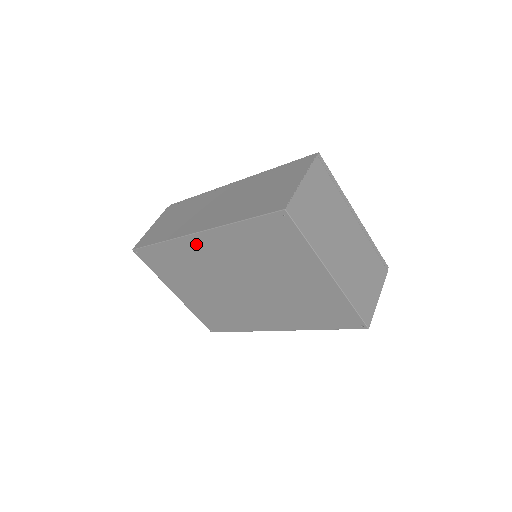
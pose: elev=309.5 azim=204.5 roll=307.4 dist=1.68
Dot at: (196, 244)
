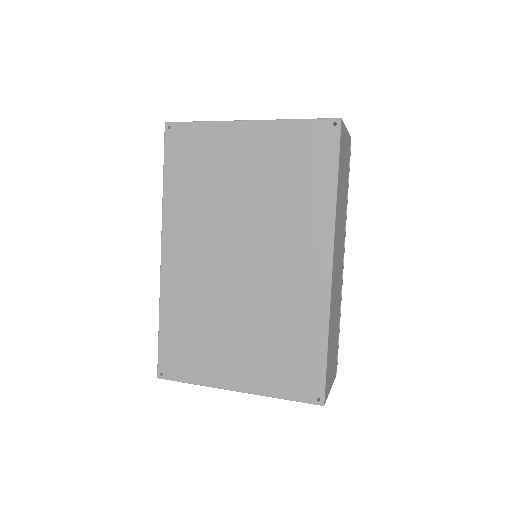
Dot at: (173, 265)
